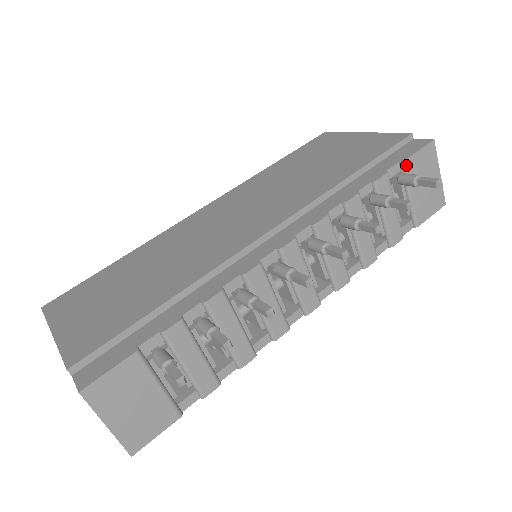
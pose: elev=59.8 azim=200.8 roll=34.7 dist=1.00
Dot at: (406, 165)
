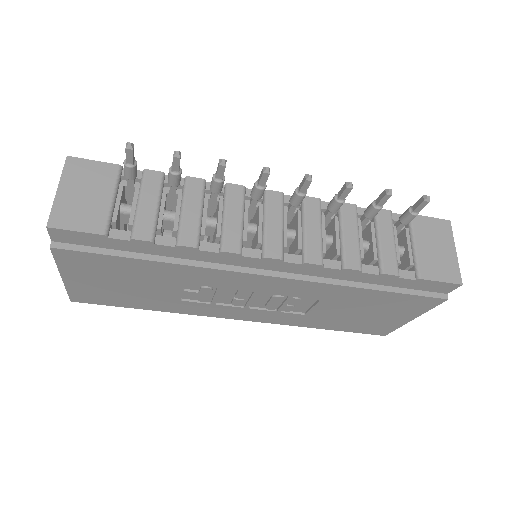
Dot at: occluded
